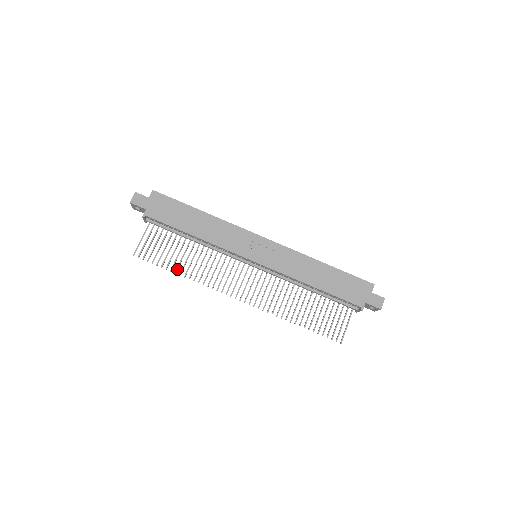
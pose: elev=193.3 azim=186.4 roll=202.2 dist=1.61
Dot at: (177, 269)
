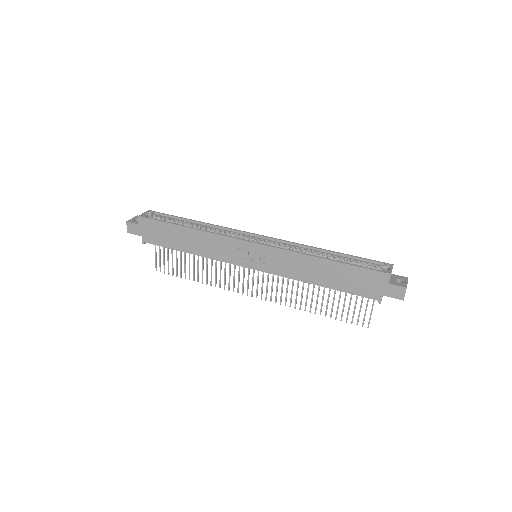
Dot at: (193, 277)
